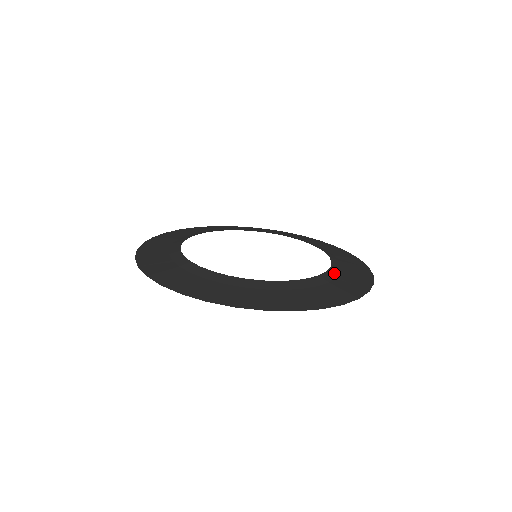
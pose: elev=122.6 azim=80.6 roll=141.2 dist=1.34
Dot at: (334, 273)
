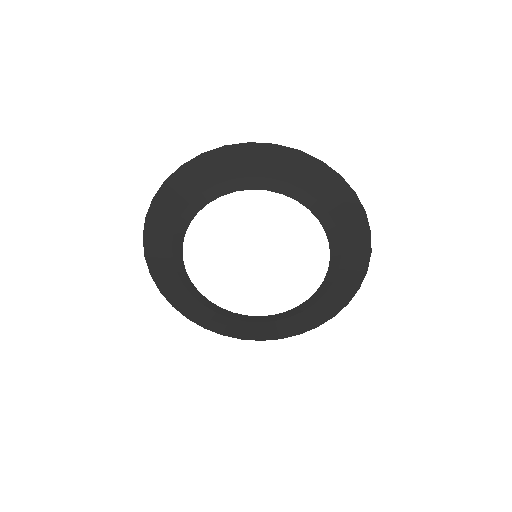
Dot at: (304, 307)
